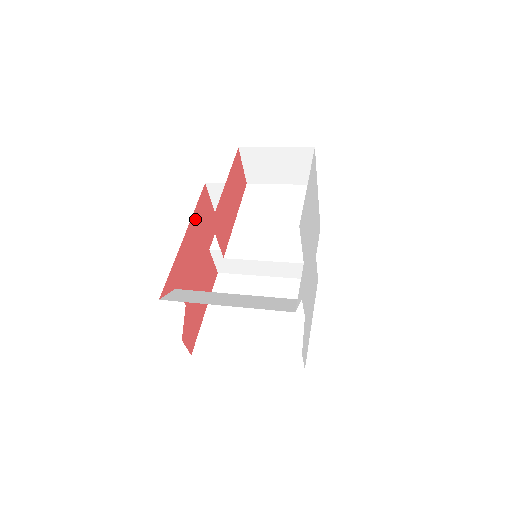
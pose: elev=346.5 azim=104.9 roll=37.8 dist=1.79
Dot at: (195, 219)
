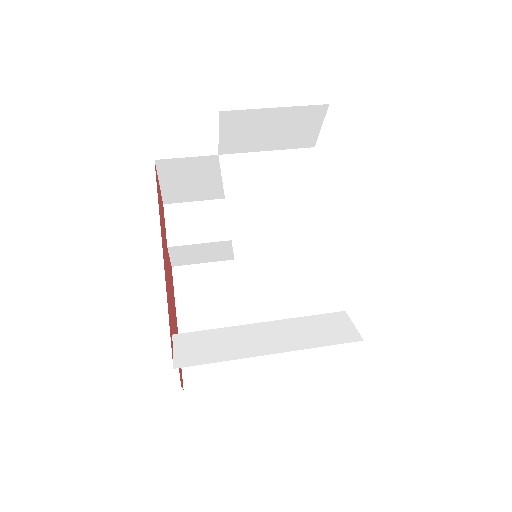
Dot at: (160, 221)
